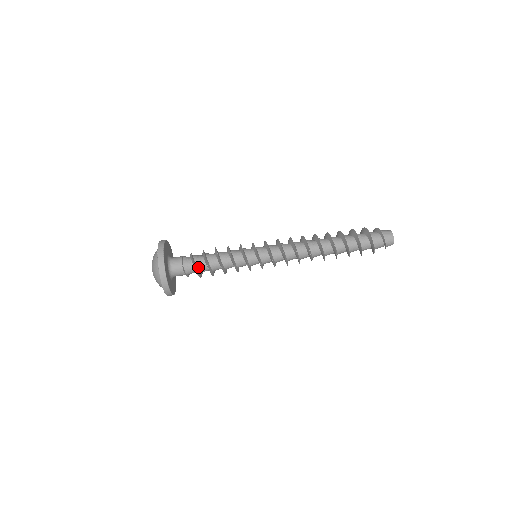
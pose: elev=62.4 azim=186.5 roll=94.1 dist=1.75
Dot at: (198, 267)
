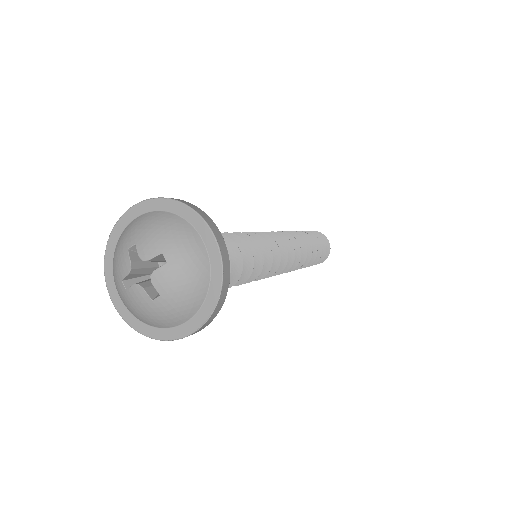
Dot at: occluded
